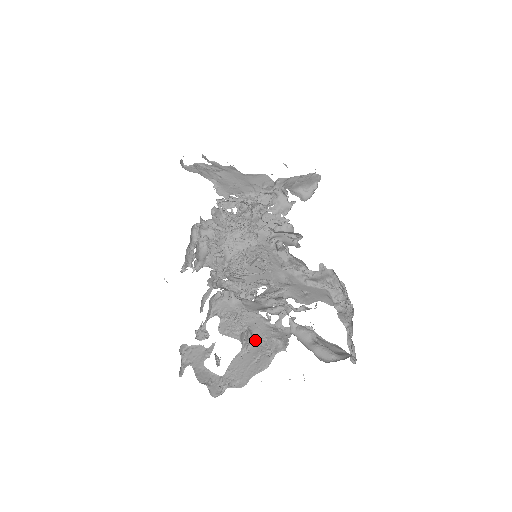
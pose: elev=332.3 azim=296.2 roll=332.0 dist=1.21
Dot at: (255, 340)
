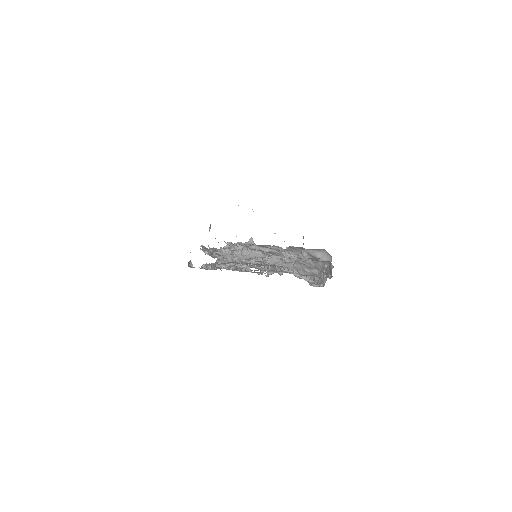
Dot at: (251, 271)
